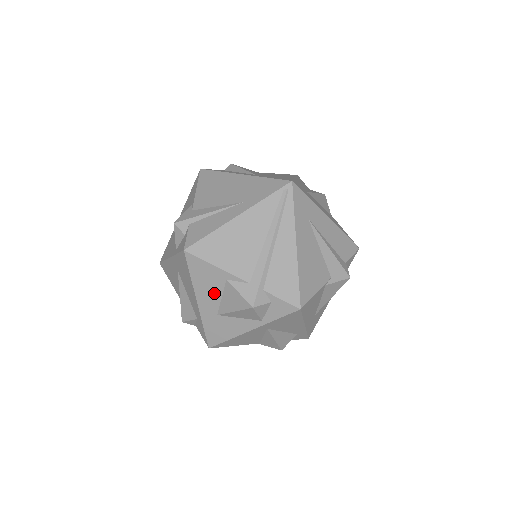
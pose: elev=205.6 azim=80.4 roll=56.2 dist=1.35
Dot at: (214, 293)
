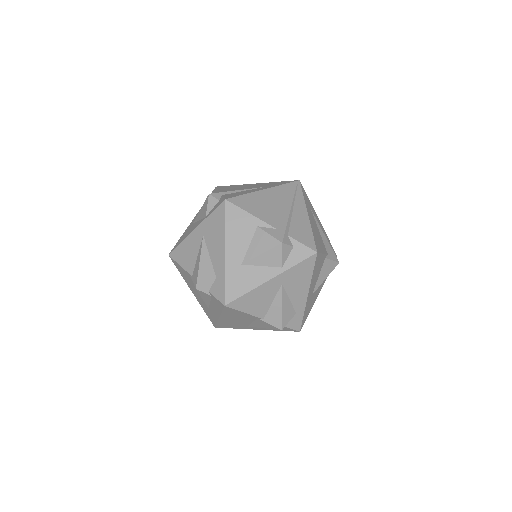
Dot at: (243, 241)
